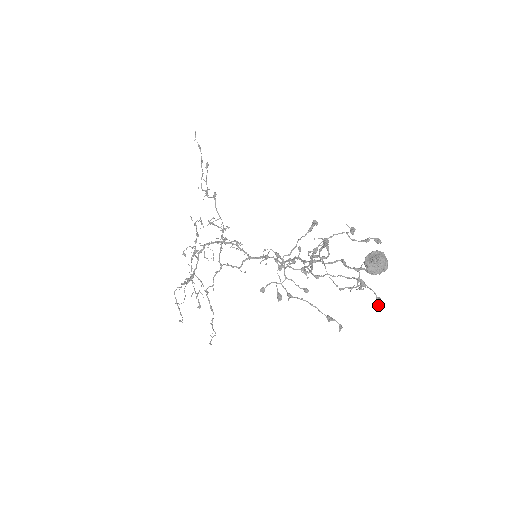
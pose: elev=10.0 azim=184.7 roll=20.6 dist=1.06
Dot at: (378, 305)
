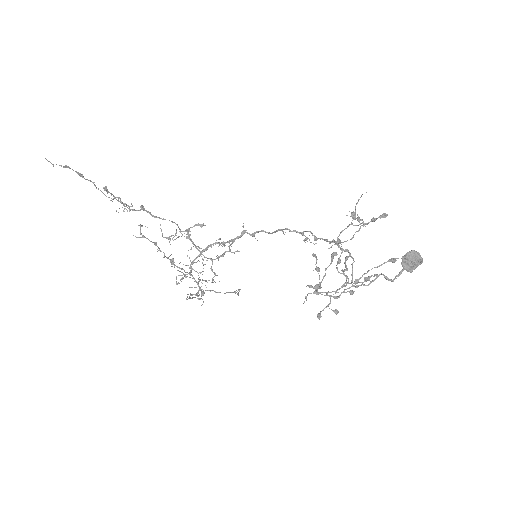
Dot at: occluded
